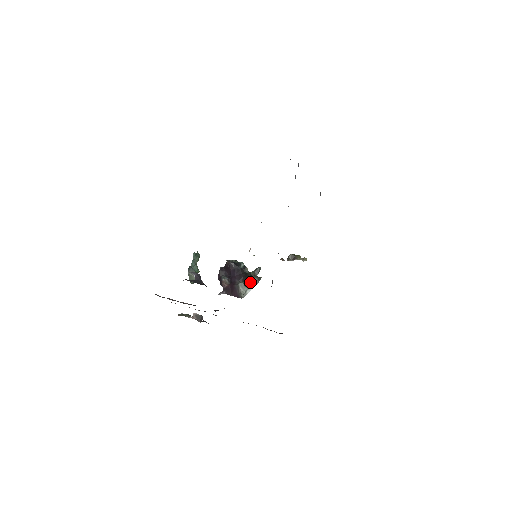
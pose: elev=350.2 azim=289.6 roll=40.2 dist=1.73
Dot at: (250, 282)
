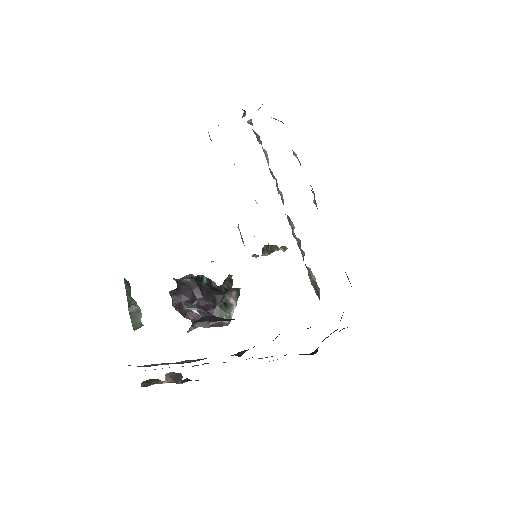
Dot at: (230, 299)
